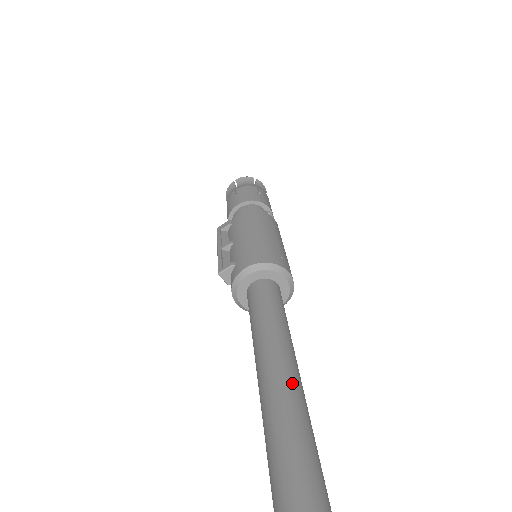
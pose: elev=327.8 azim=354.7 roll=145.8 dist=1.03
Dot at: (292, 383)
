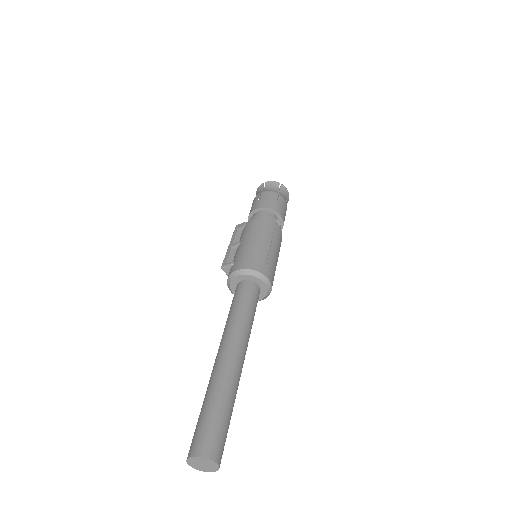
Dot at: (233, 362)
